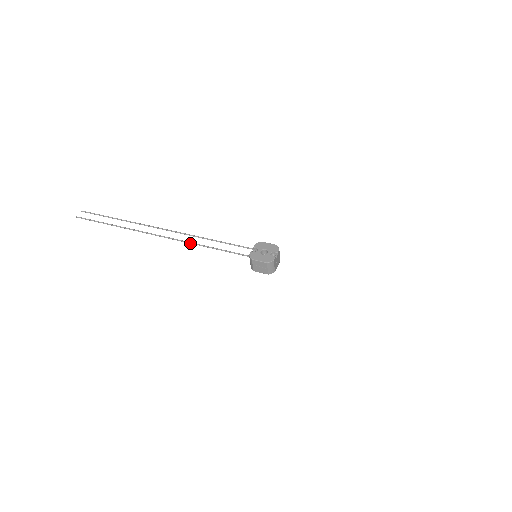
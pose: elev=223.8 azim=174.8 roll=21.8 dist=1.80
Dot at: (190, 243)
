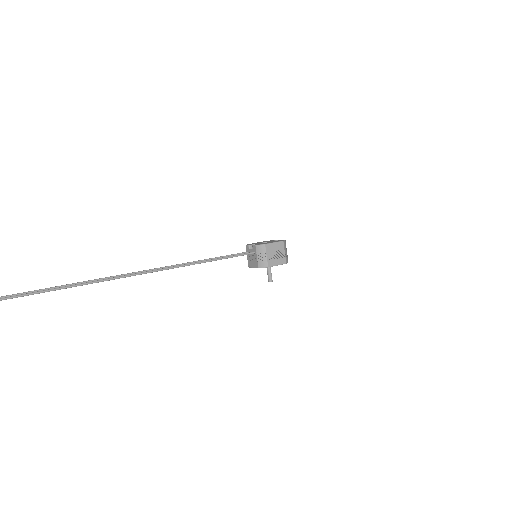
Dot at: (165, 269)
